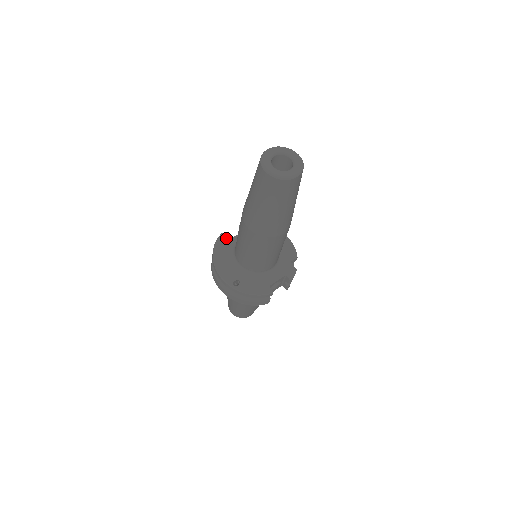
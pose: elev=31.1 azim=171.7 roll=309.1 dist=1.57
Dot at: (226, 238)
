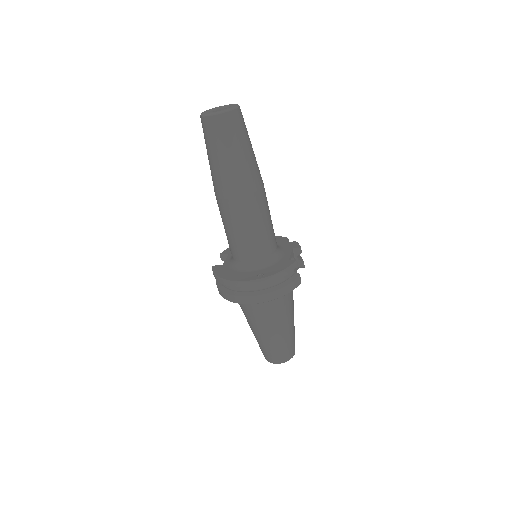
Dot at: (219, 265)
